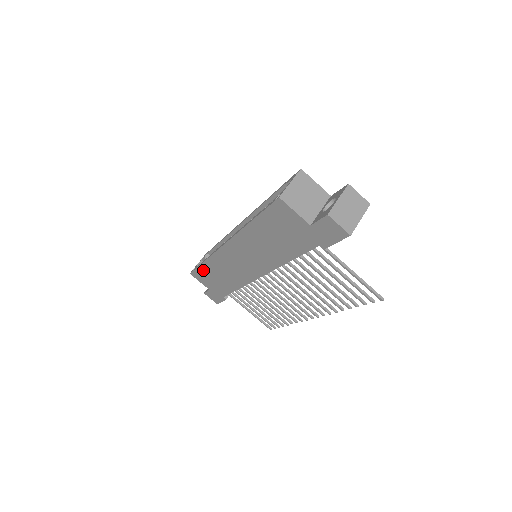
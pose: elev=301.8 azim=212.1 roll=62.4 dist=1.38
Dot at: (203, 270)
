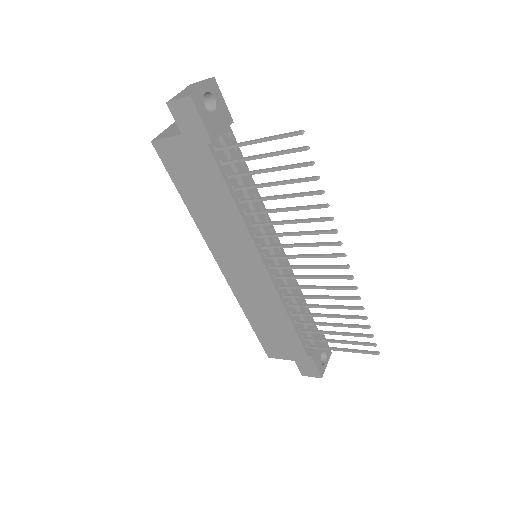
Dot at: (261, 333)
